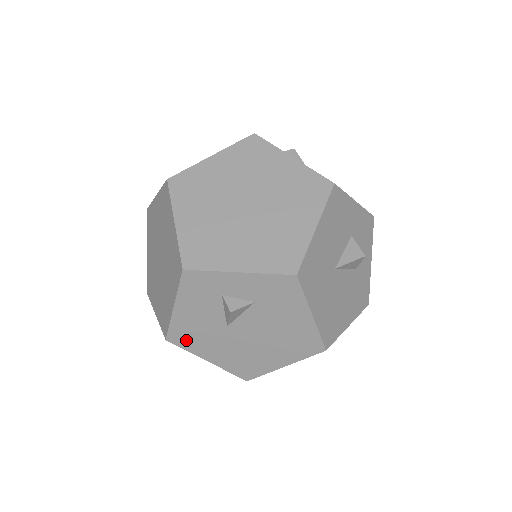
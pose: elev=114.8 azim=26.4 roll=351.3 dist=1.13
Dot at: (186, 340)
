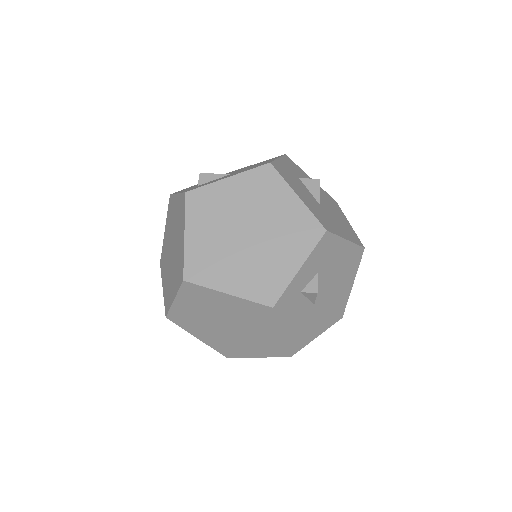
Dot at: (300, 342)
